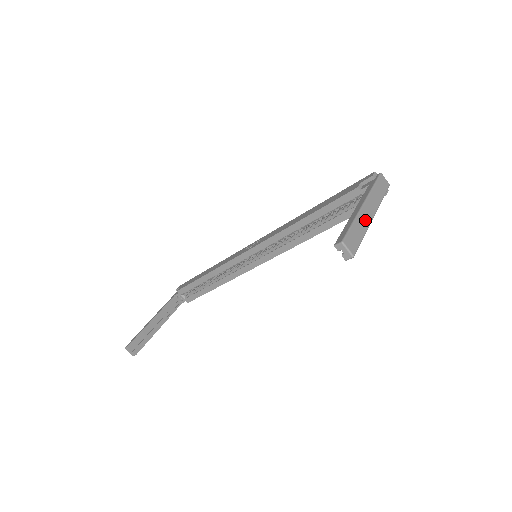
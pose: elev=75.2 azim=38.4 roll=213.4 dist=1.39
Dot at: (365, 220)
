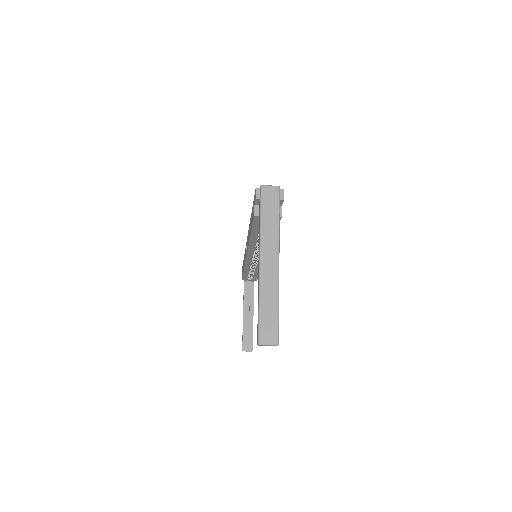
Dot at: (270, 283)
